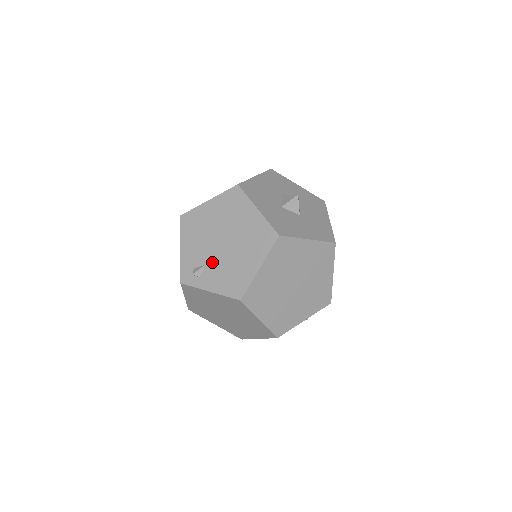
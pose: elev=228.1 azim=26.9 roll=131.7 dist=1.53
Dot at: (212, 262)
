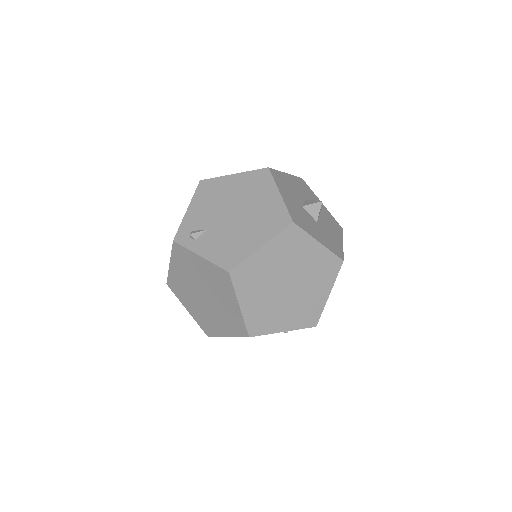
Dot at: (214, 229)
